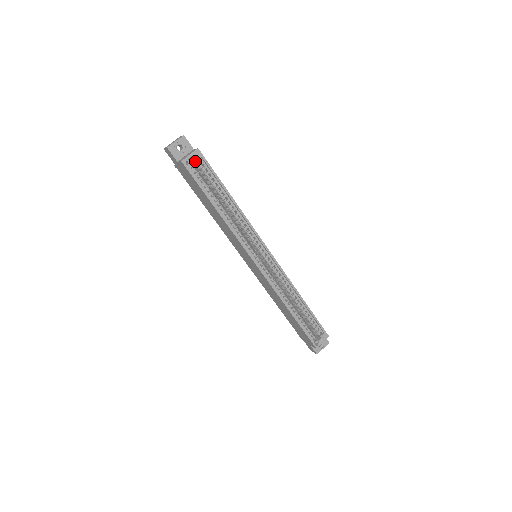
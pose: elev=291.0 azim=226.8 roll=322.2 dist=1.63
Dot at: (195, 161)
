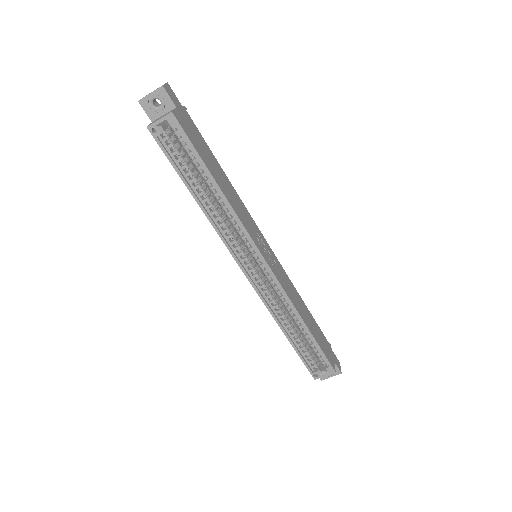
Dot at: (171, 127)
